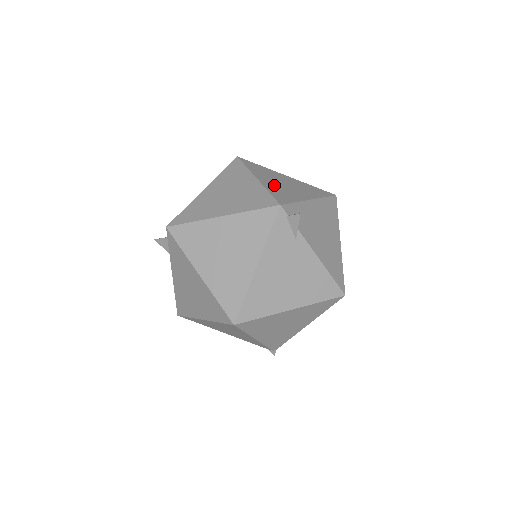
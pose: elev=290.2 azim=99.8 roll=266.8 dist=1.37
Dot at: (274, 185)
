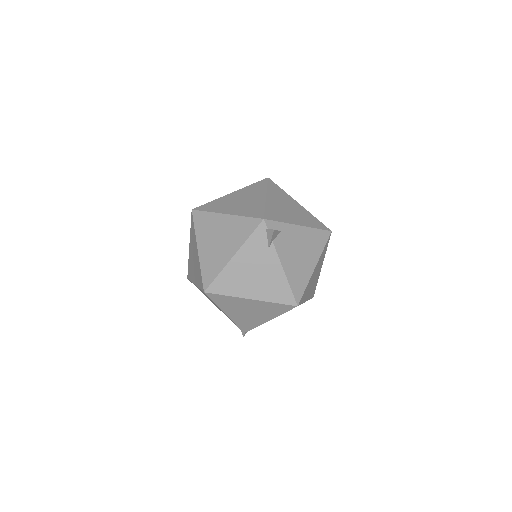
Dot at: (276, 205)
